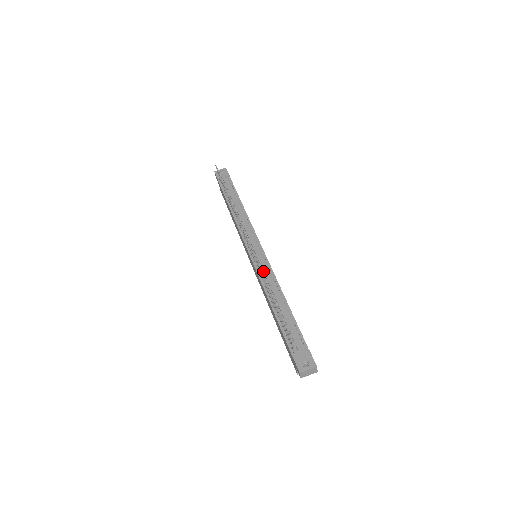
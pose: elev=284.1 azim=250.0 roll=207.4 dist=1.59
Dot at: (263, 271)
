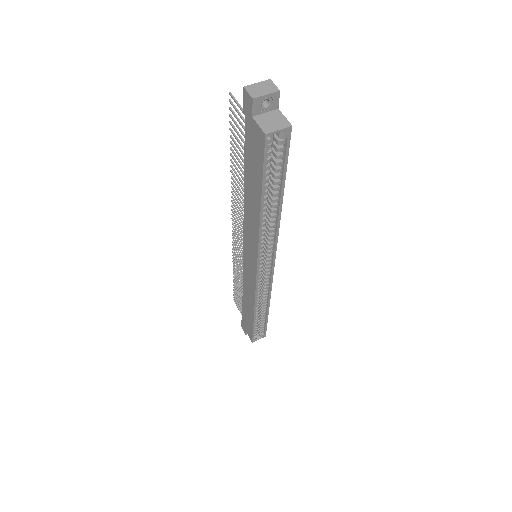
Dot at: occluded
